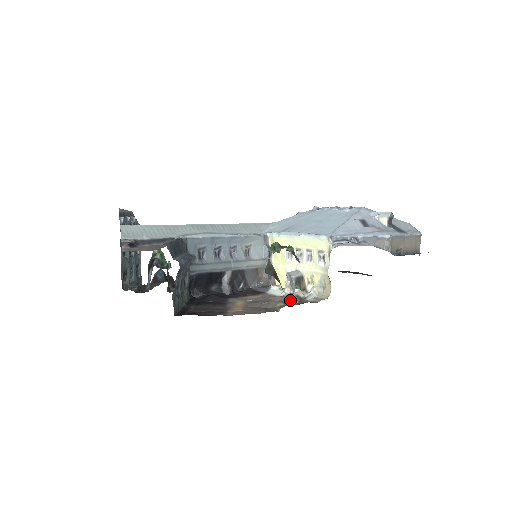
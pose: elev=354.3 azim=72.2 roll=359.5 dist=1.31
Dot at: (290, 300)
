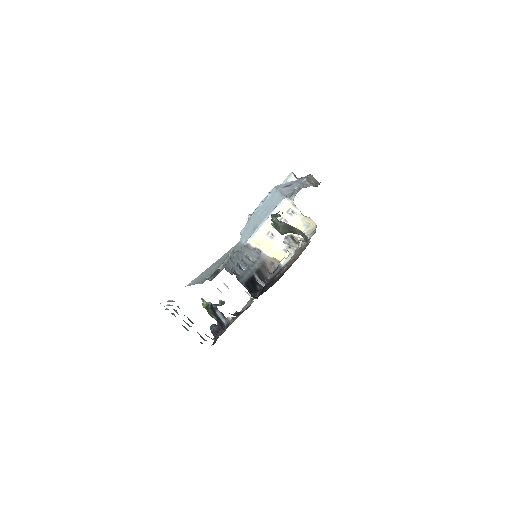
Dot at: occluded
